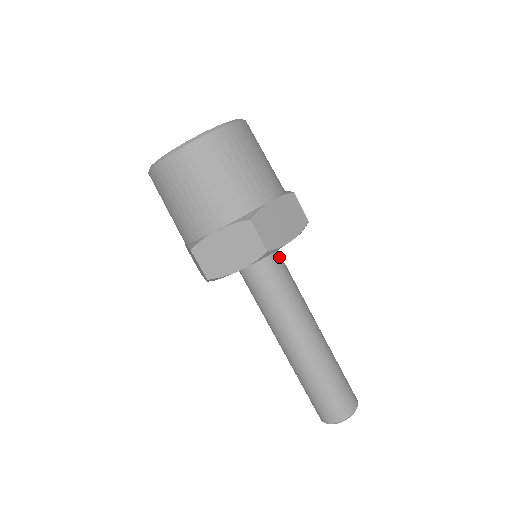
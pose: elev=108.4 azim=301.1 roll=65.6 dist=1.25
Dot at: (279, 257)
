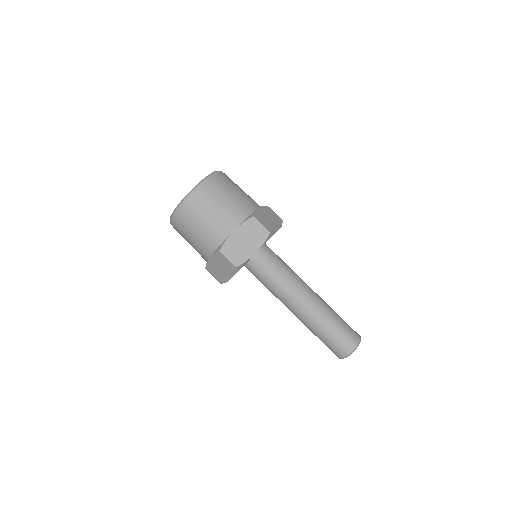
Dot at: occluded
